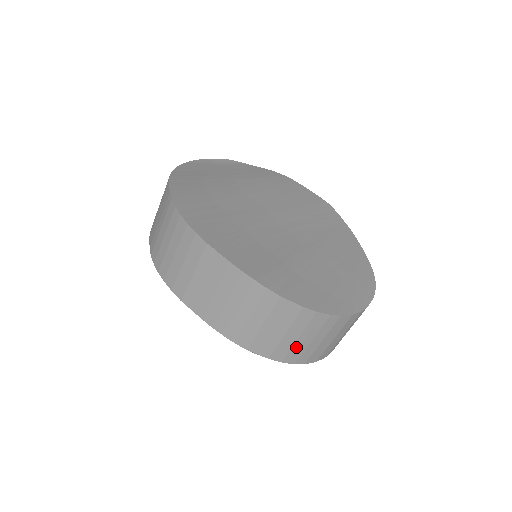
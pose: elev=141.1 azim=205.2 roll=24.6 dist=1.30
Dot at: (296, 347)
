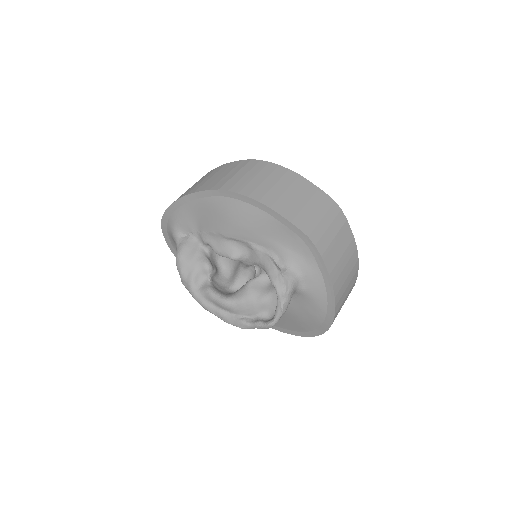
Dot at: (342, 276)
